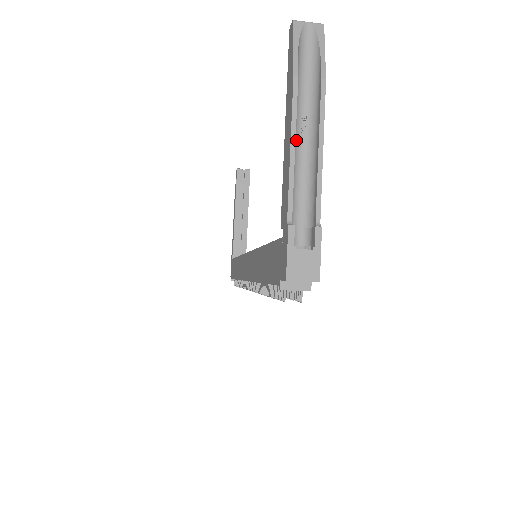
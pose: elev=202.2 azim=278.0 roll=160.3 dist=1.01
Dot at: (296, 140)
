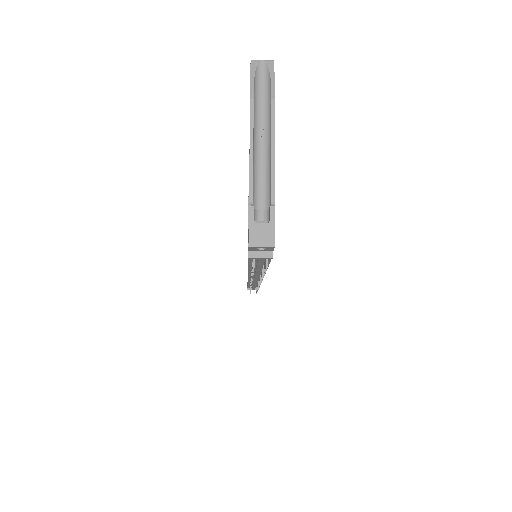
Dot at: (256, 145)
